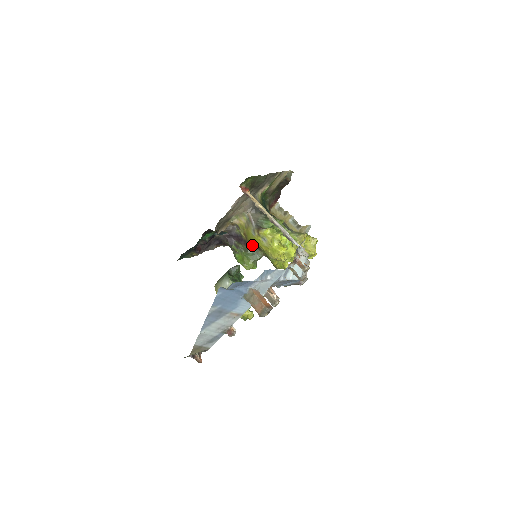
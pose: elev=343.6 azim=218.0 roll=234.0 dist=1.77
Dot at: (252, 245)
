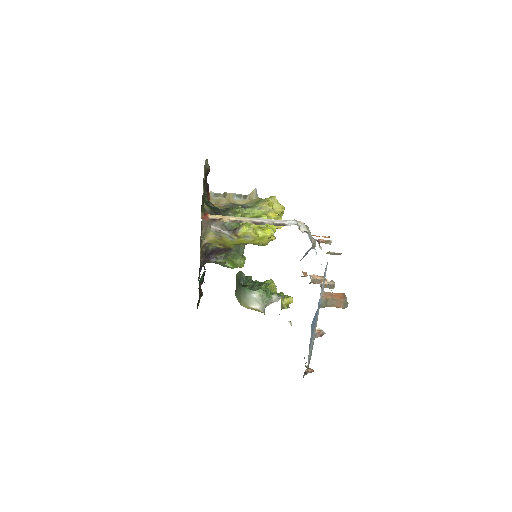
Dot at: occluded
